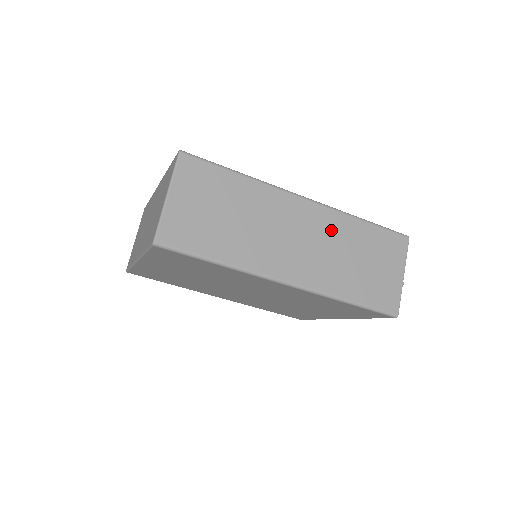
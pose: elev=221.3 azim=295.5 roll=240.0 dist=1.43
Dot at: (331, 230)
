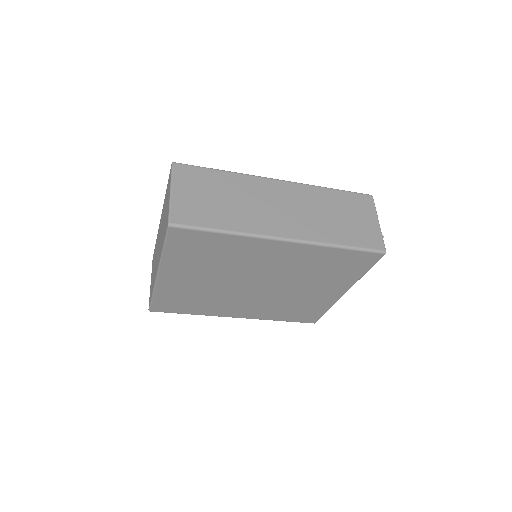
Dot at: (307, 198)
